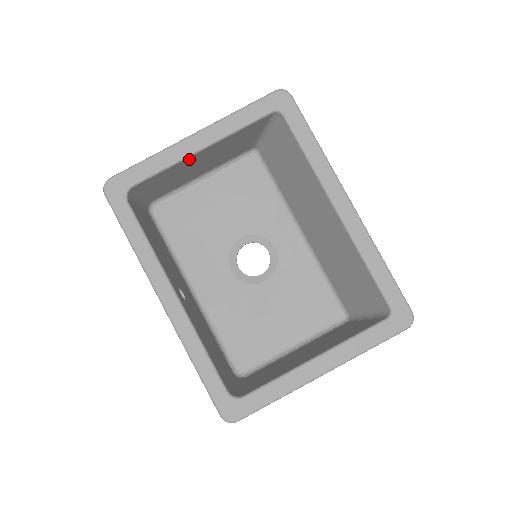
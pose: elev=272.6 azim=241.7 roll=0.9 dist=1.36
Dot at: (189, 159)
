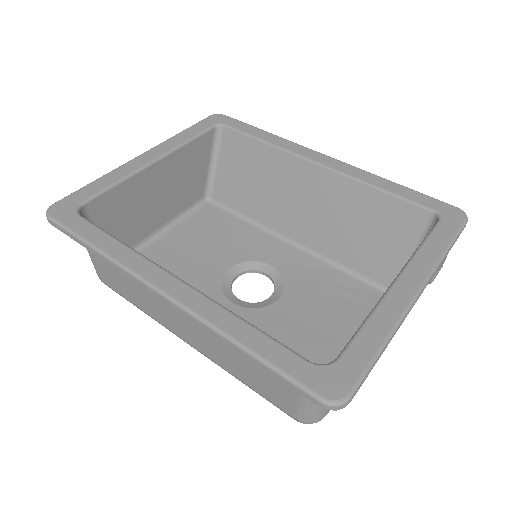
Dot at: (144, 175)
